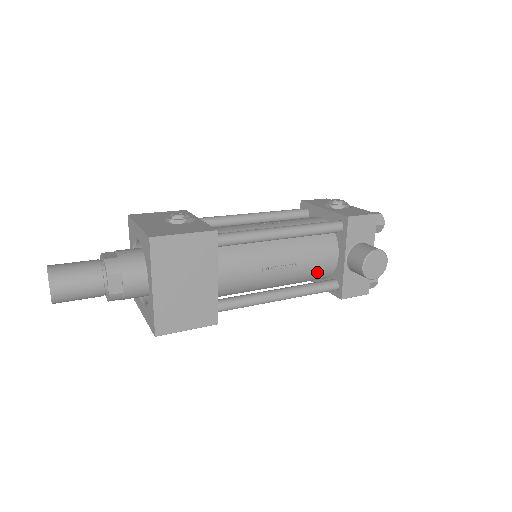
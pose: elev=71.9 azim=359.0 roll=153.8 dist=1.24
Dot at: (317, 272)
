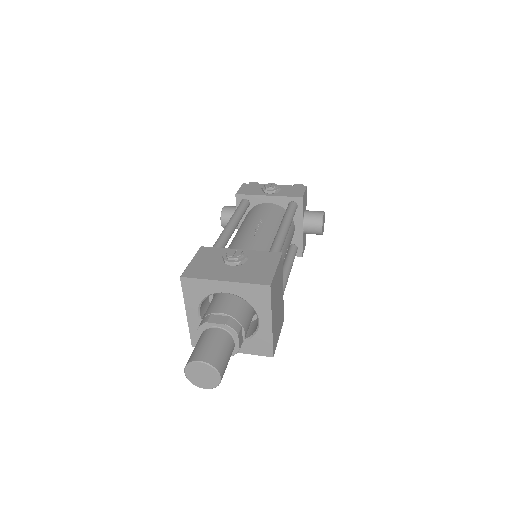
Dot at: occluded
